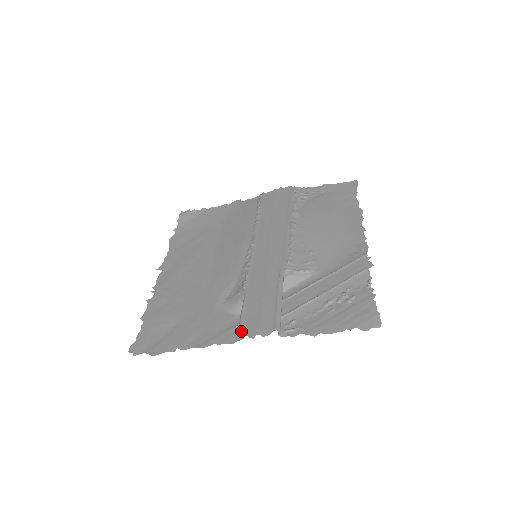
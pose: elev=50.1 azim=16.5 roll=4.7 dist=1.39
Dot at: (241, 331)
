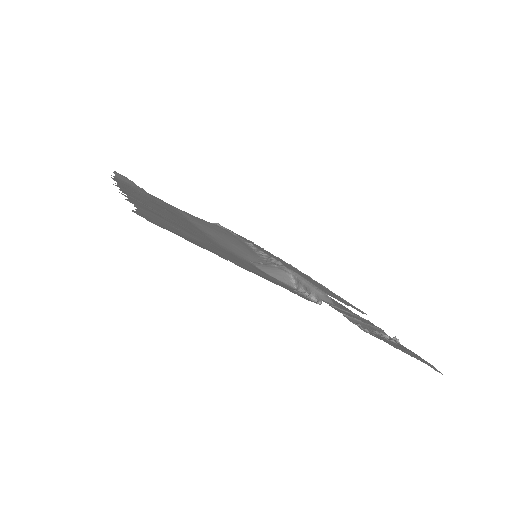
Dot at: (325, 292)
